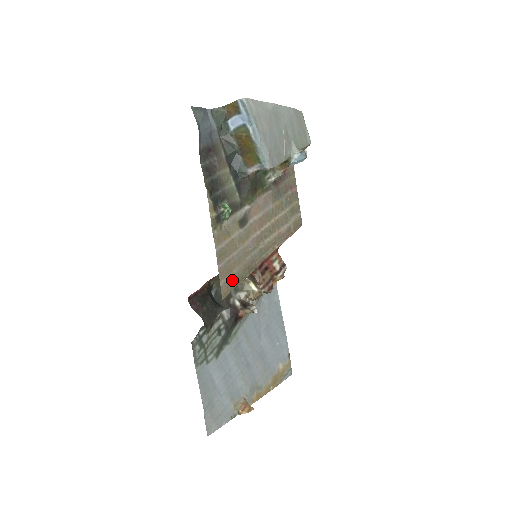
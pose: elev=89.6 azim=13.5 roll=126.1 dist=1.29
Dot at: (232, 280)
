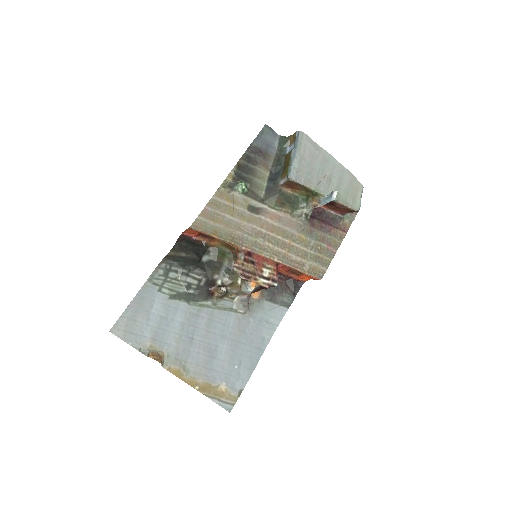
Dot at: (210, 227)
